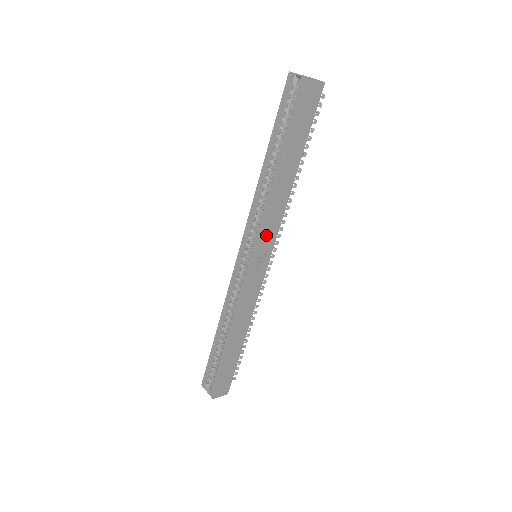
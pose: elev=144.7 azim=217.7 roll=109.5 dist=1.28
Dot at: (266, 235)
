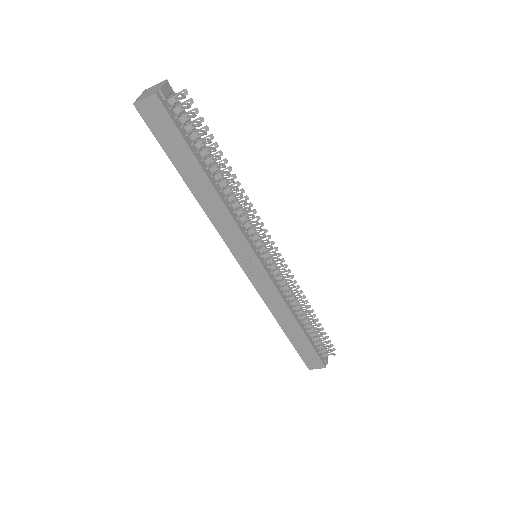
Dot at: (233, 244)
